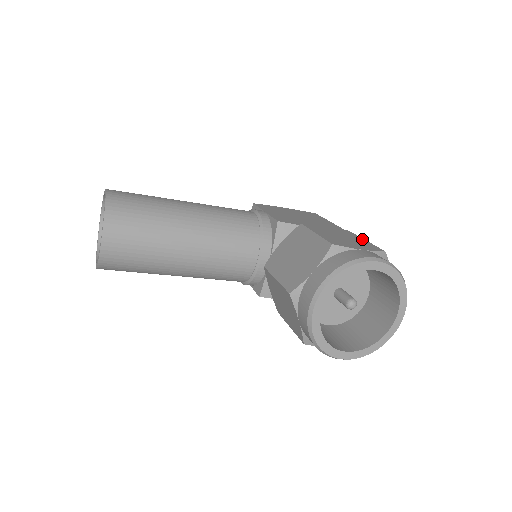
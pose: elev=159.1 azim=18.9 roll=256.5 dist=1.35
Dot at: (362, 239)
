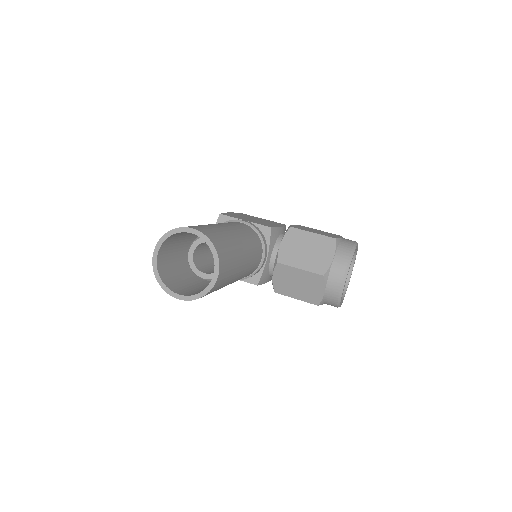
Dot at: (318, 230)
